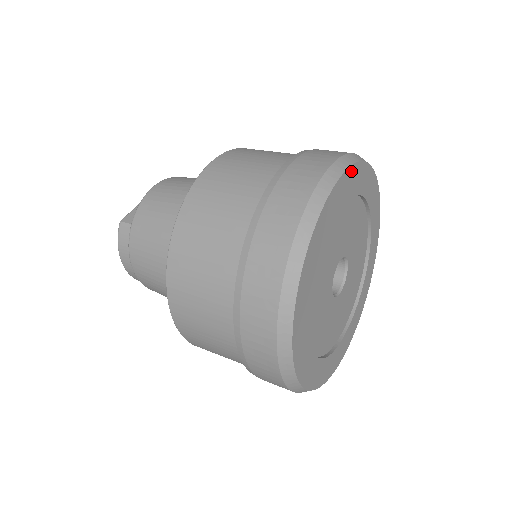
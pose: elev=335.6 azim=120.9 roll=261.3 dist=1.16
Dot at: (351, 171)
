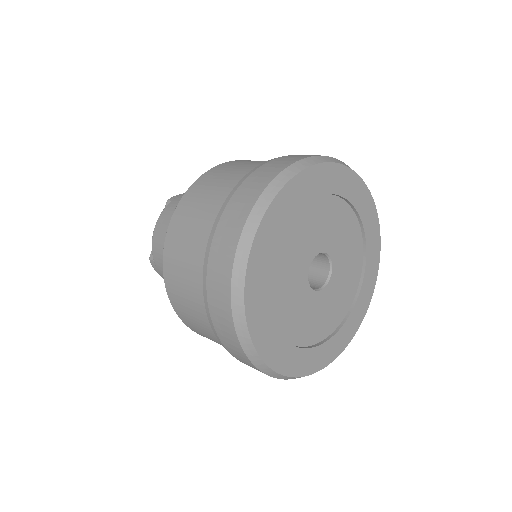
Dot at: (270, 213)
